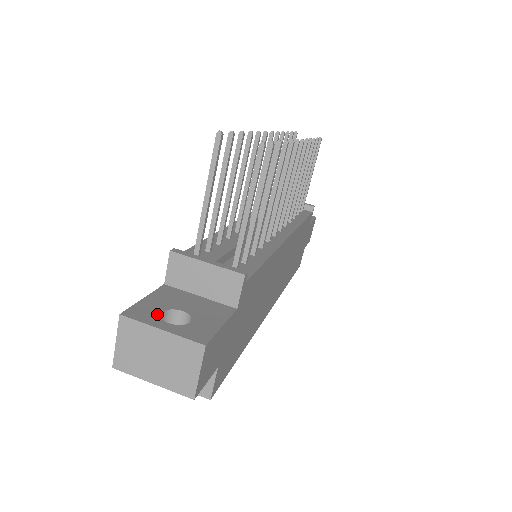
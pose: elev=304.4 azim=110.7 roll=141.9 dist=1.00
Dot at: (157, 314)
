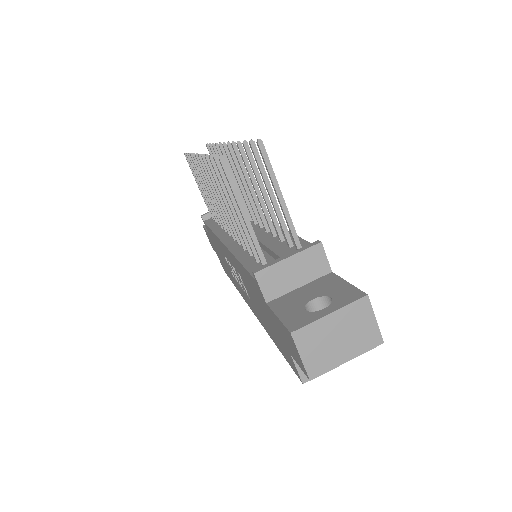
Dot at: (307, 313)
